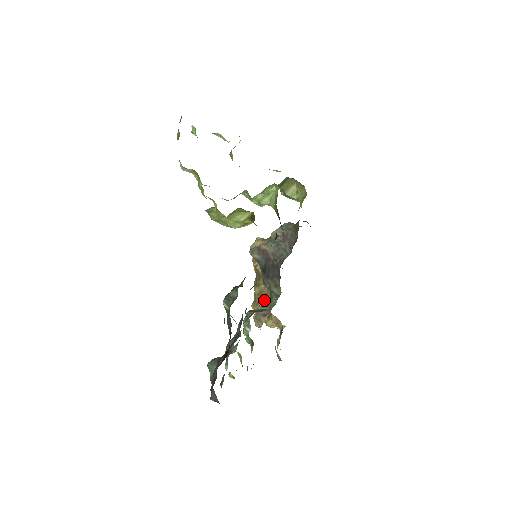
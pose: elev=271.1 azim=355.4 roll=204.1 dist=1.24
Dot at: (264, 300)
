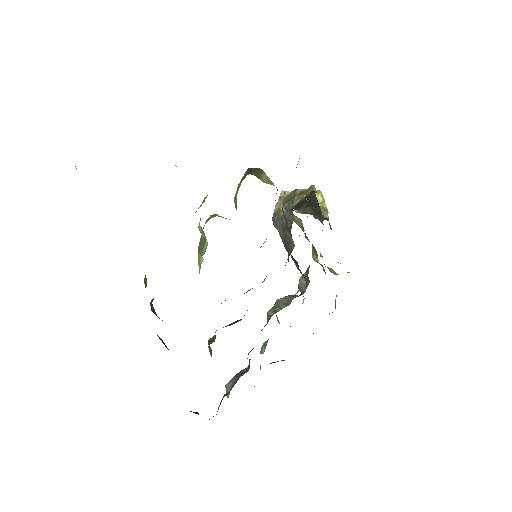
Dot at: (313, 255)
